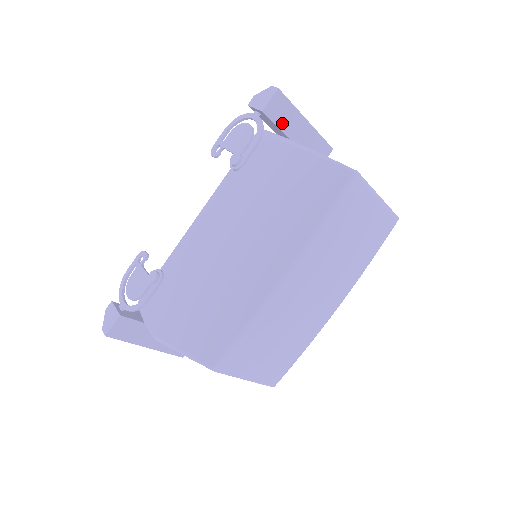
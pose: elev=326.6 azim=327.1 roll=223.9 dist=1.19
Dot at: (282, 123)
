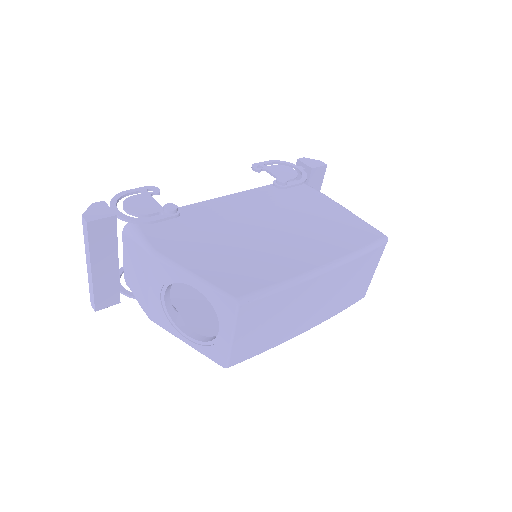
Dot at: occluded
